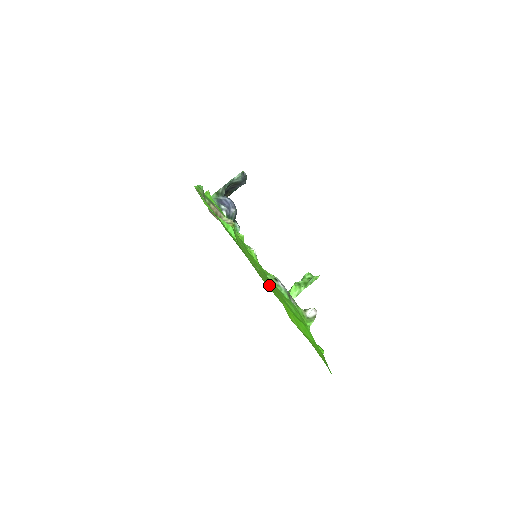
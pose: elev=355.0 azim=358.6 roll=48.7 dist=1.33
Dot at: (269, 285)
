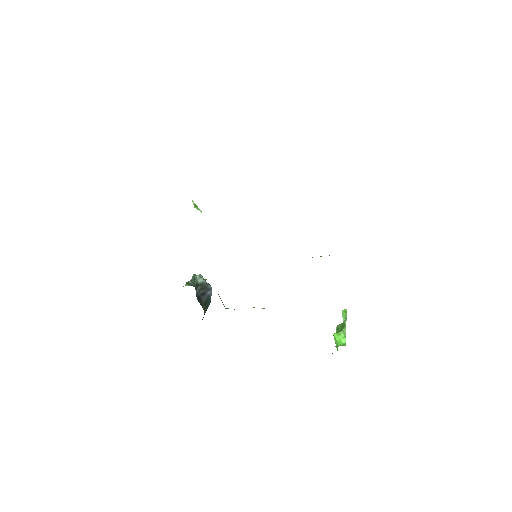
Dot at: occluded
